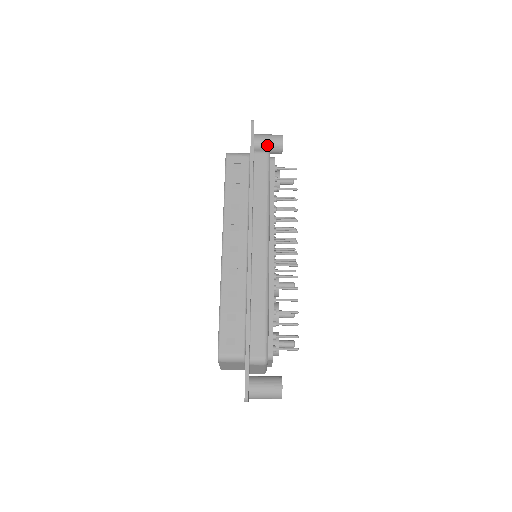
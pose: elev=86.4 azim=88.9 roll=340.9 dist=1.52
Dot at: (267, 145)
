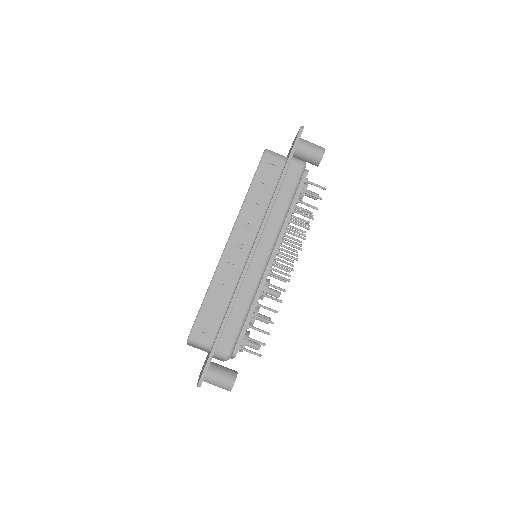
Dot at: (307, 154)
